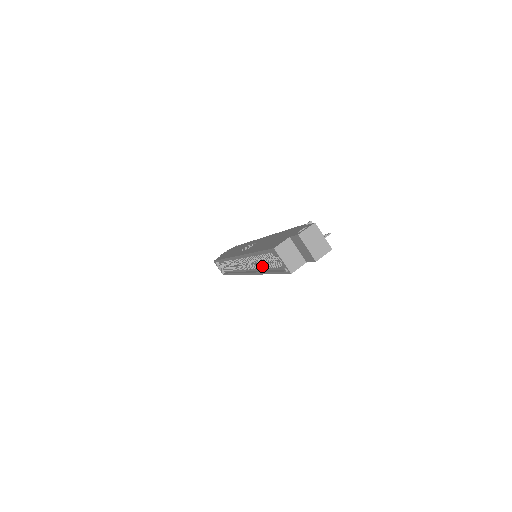
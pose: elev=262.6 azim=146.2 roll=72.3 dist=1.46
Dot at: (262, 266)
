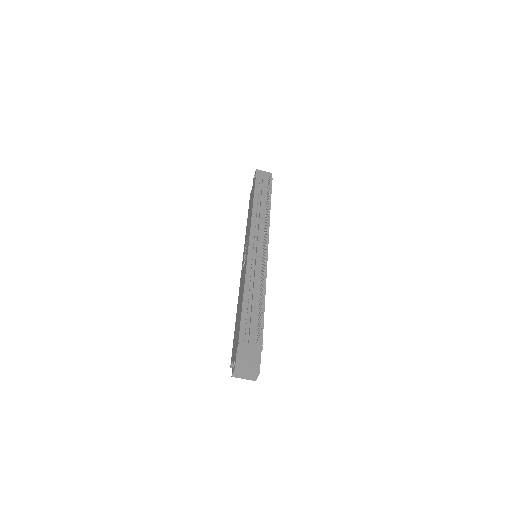
Dot at: occluded
